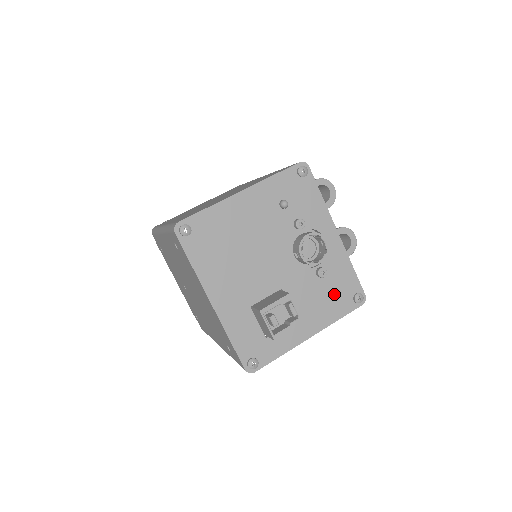
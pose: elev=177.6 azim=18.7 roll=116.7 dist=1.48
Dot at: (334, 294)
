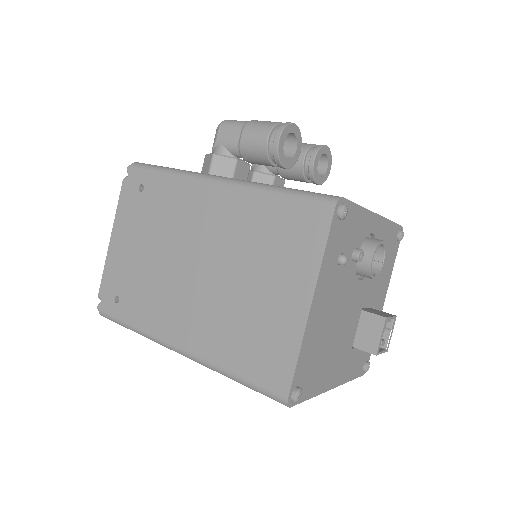
Dot at: (387, 257)
